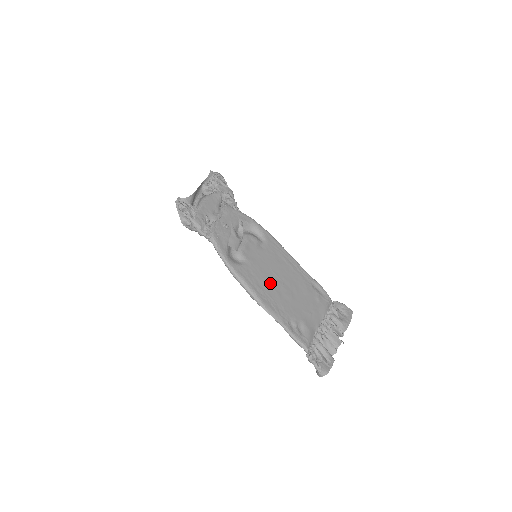
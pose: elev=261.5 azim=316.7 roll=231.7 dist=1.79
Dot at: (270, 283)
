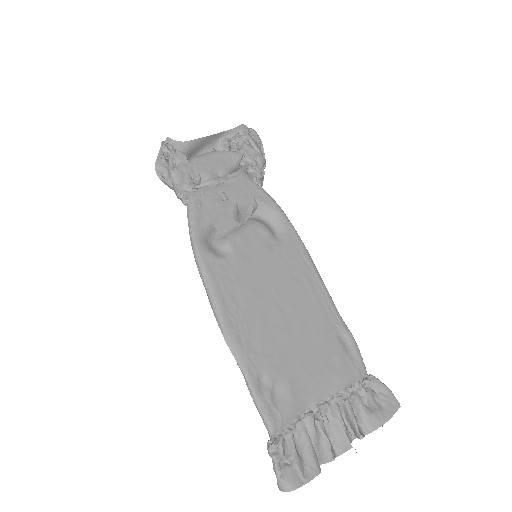
Dot at: (257, 302)
